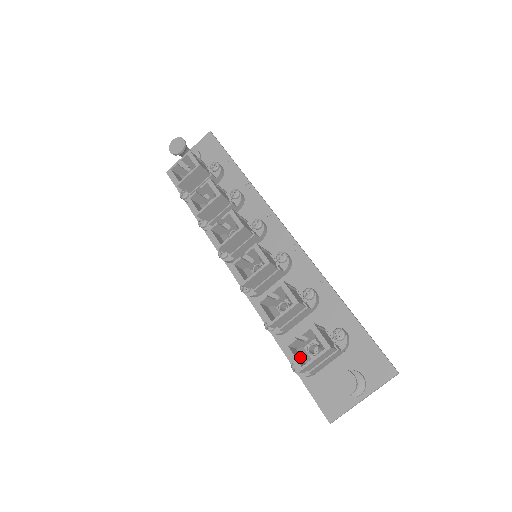
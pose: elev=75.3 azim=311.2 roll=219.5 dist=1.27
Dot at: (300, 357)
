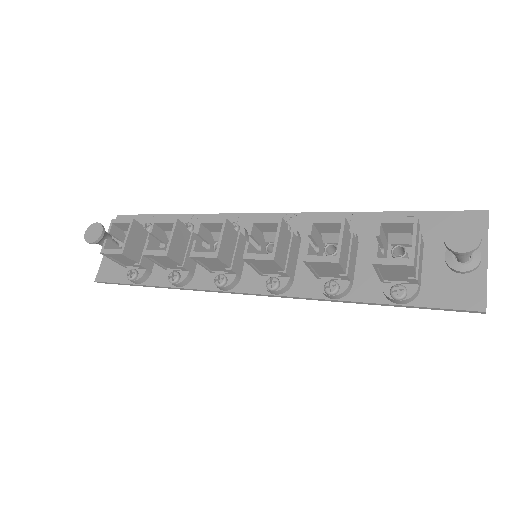
Dot at: occluded
